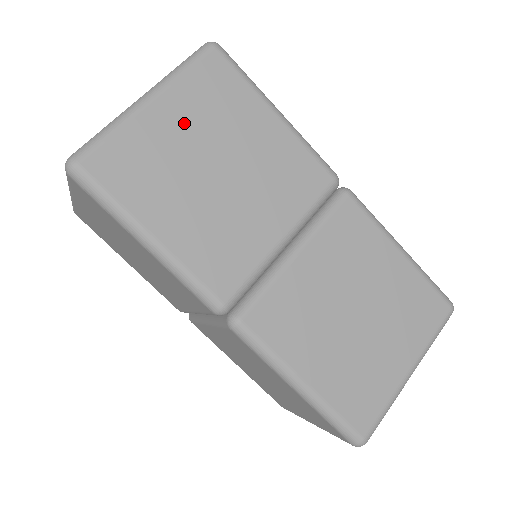
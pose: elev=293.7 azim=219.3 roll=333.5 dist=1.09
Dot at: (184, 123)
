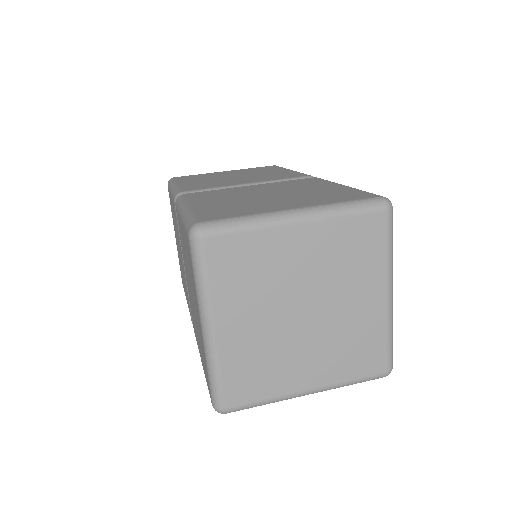
Dot at: occluded
